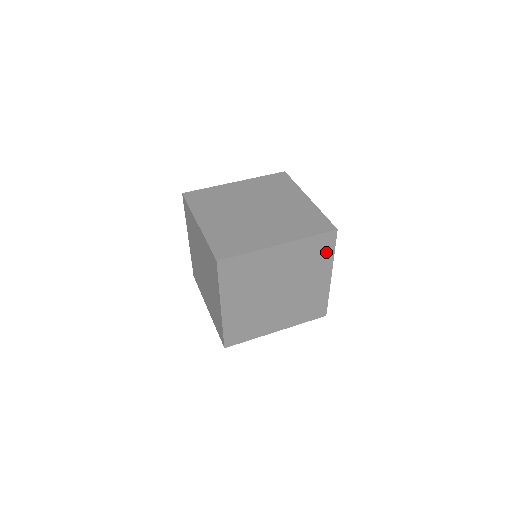
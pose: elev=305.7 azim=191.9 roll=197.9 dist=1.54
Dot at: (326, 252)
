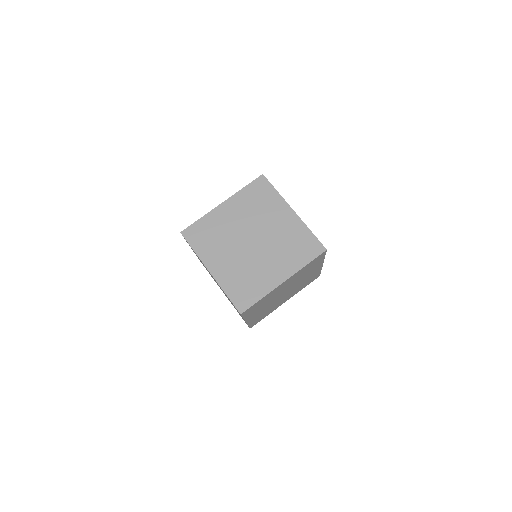
Dot at: (269, 194)
